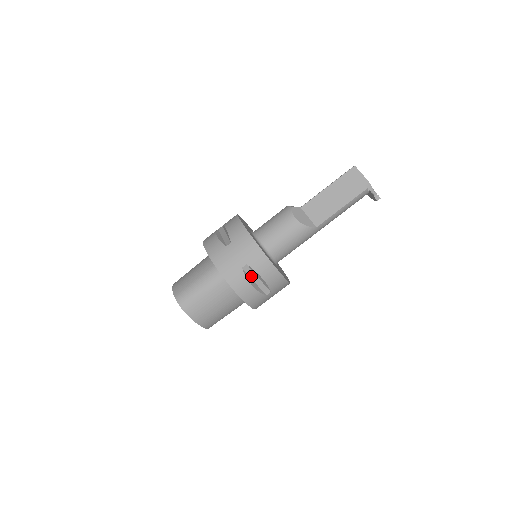
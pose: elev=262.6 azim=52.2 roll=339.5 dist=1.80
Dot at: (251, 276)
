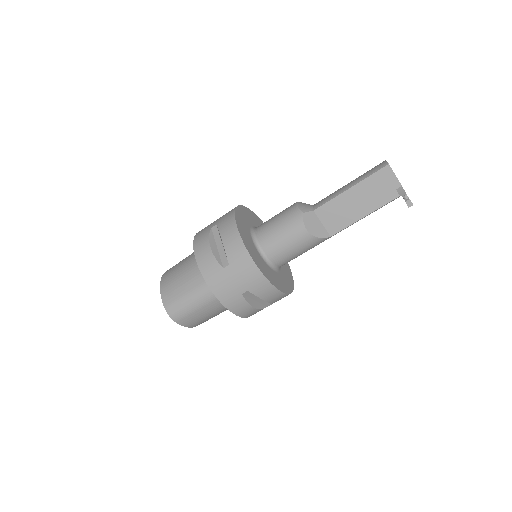
Dot at: (252, 297)
